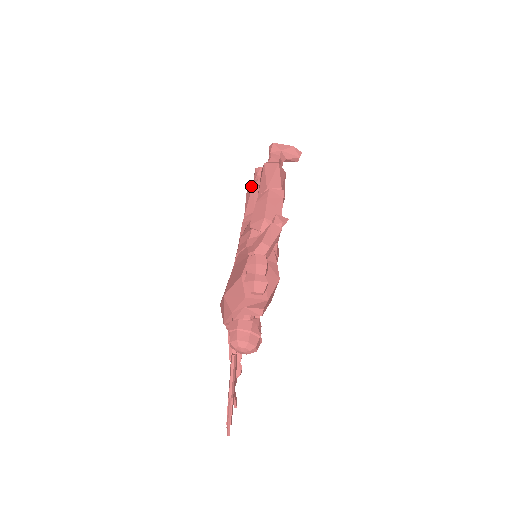
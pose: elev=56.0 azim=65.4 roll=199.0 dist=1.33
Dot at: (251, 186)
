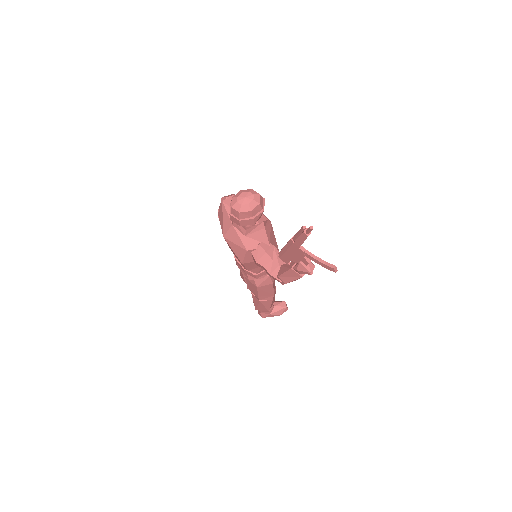
Dot at: (253, 302)
